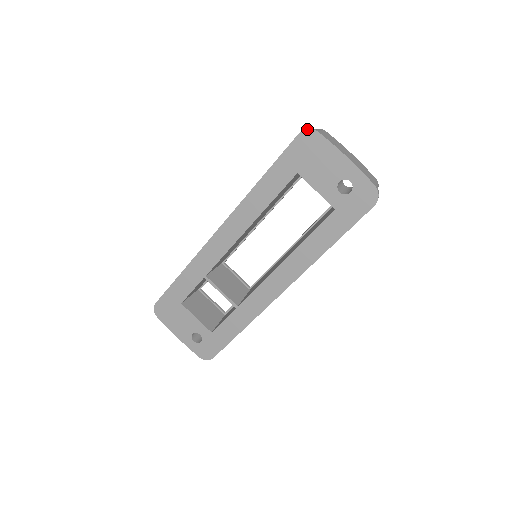
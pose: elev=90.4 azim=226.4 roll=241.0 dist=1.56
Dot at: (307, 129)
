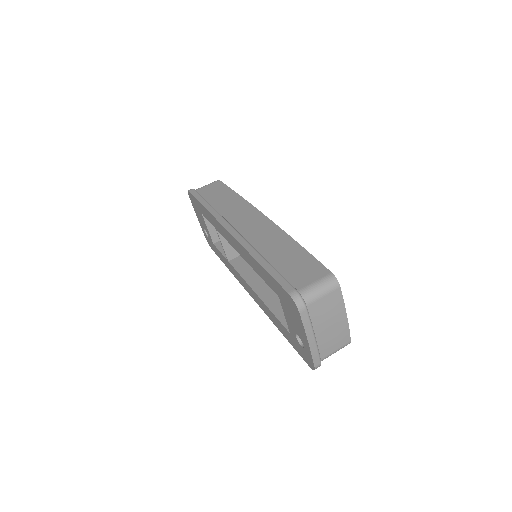
Dot at: (294, 301)
